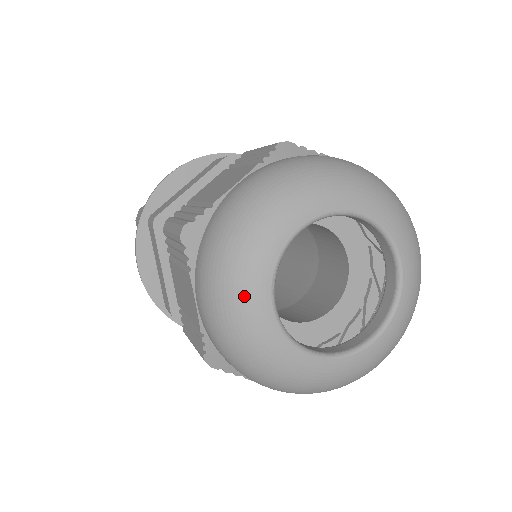
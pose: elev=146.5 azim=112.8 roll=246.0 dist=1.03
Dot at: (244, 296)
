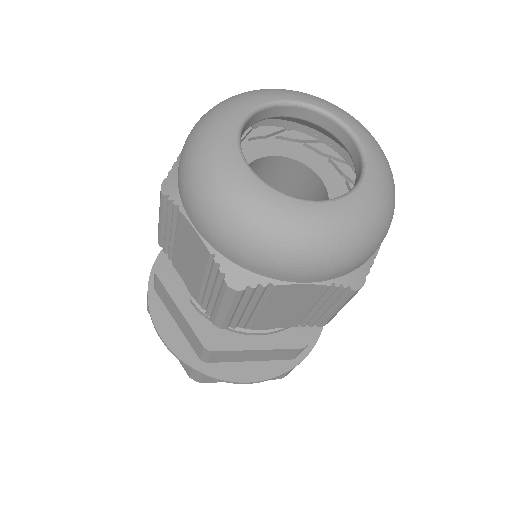
Dot at: (222, 173)
